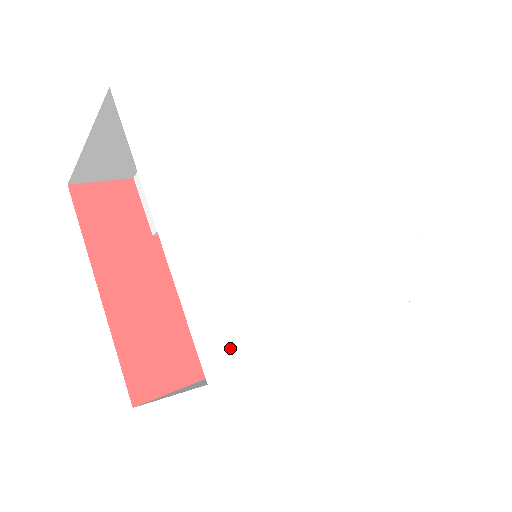
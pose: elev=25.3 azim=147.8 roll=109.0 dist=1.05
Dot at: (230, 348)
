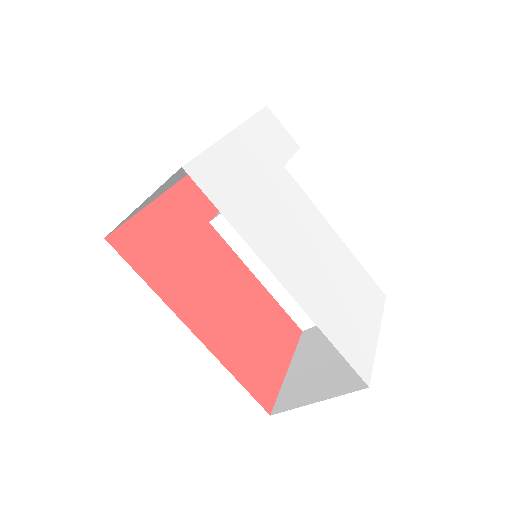
Dot at: (207, 181)
